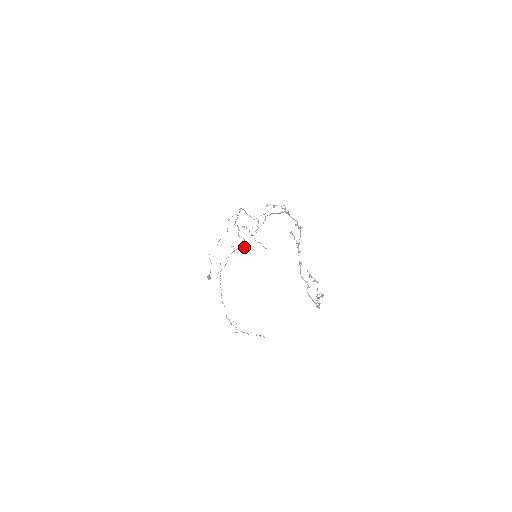
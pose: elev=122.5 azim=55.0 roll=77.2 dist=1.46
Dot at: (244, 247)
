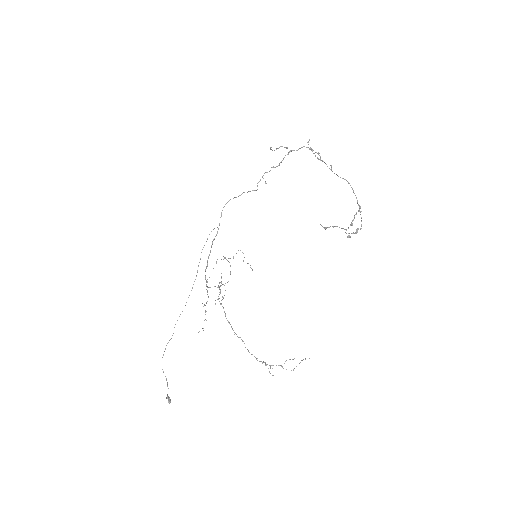
Dot at: occluded
